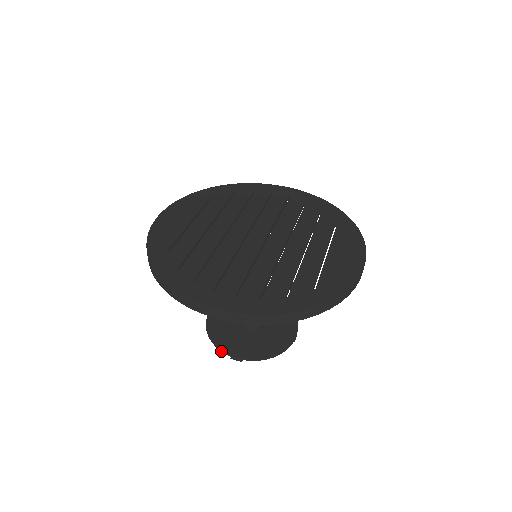
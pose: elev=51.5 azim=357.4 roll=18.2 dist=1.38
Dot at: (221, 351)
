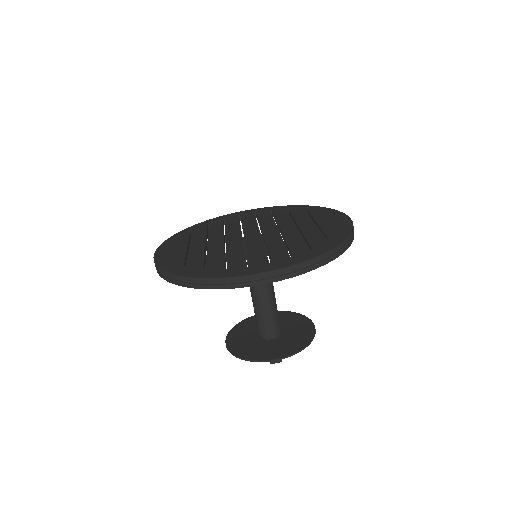
Dot at: occluded
